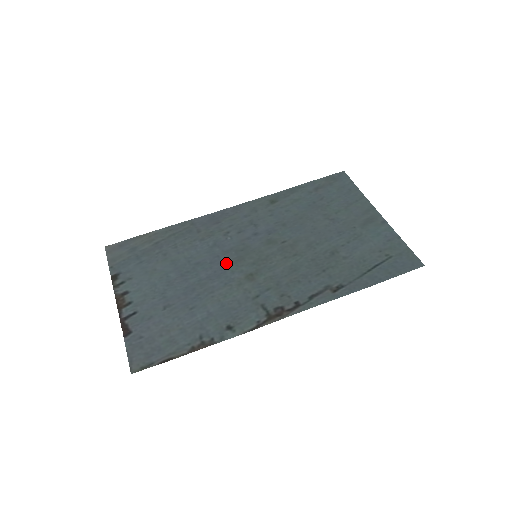
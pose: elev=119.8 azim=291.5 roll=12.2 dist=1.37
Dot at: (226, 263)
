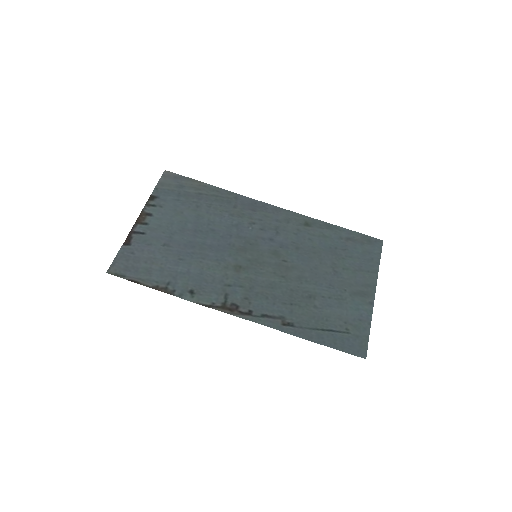
Dot at: (231, 245)
